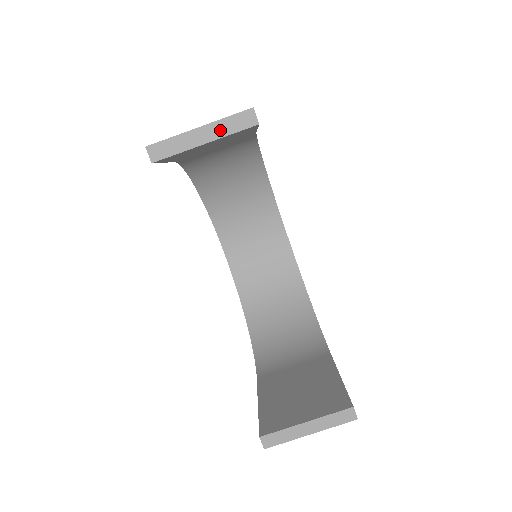
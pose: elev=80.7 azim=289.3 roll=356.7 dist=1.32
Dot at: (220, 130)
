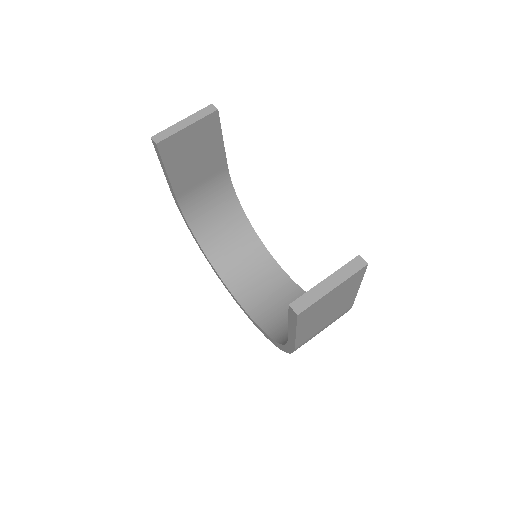
Dot at: (195, 118)
